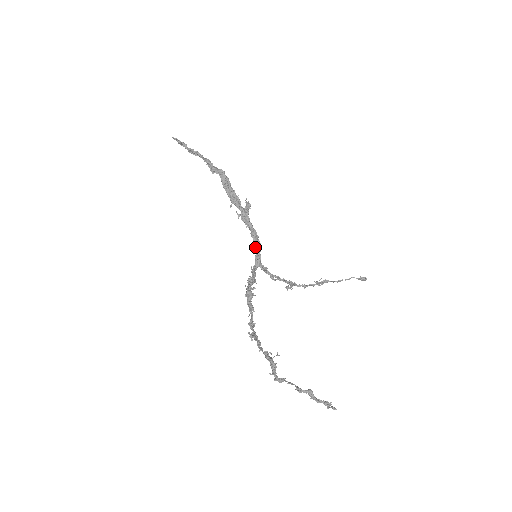
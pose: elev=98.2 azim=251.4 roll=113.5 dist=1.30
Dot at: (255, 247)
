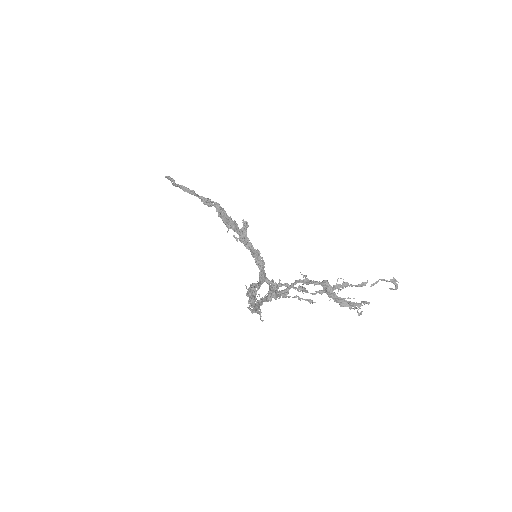
Dot at: (257, 264)
